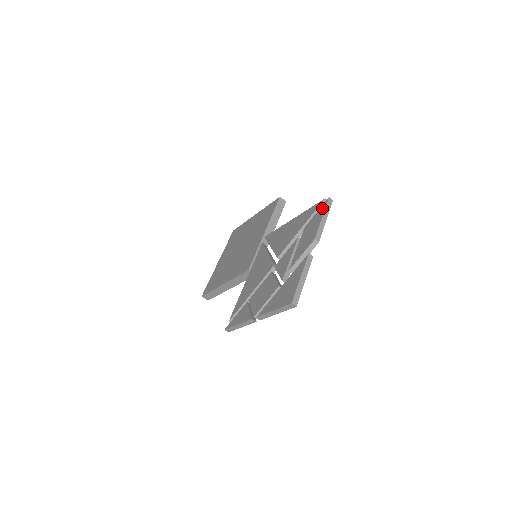
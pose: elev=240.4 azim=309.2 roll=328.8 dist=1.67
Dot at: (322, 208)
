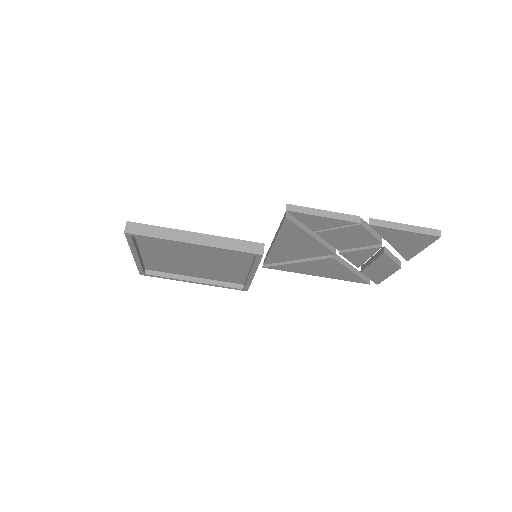
Dot at: occluded
